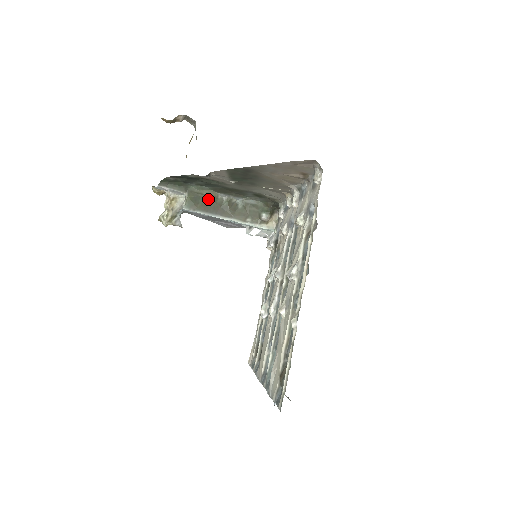
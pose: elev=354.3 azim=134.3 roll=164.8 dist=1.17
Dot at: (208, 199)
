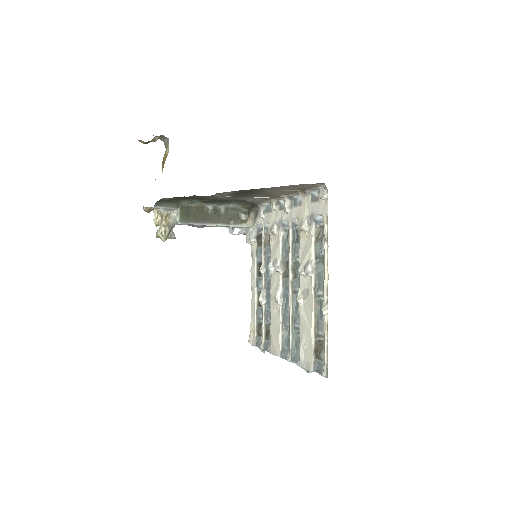
Dot at: (197, 210)
